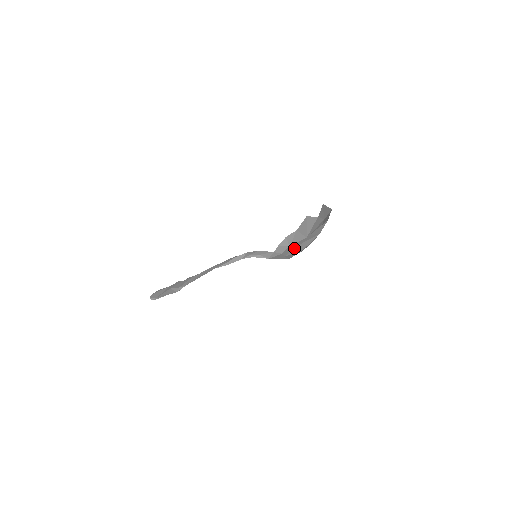
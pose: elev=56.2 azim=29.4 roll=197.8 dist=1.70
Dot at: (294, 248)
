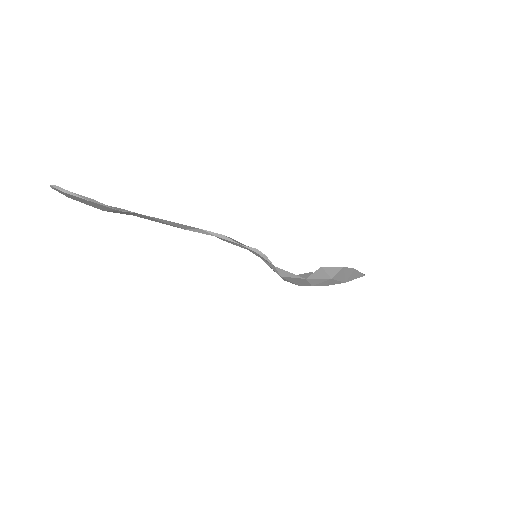
Dot at: occluded
